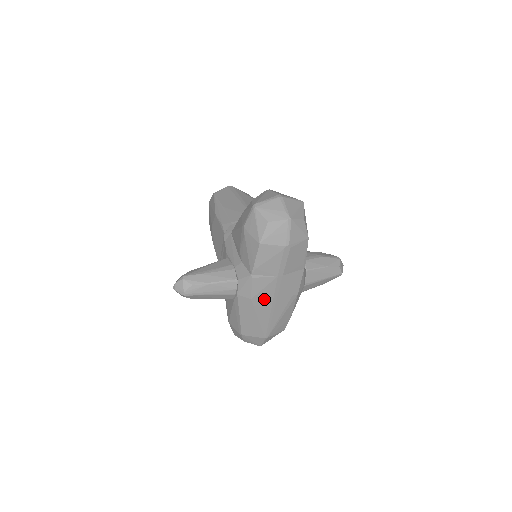
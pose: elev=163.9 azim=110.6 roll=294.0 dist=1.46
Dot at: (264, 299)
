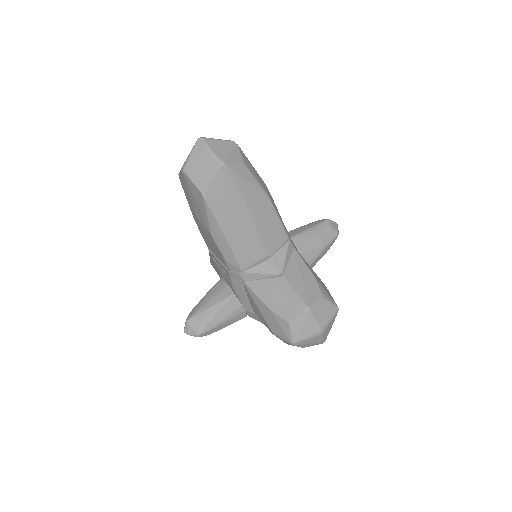
Dot at: occluded
